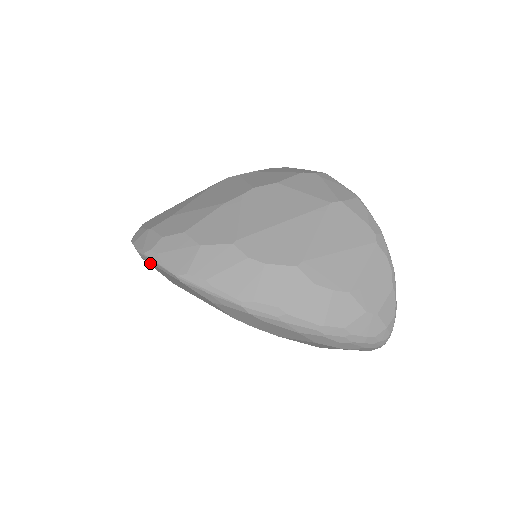
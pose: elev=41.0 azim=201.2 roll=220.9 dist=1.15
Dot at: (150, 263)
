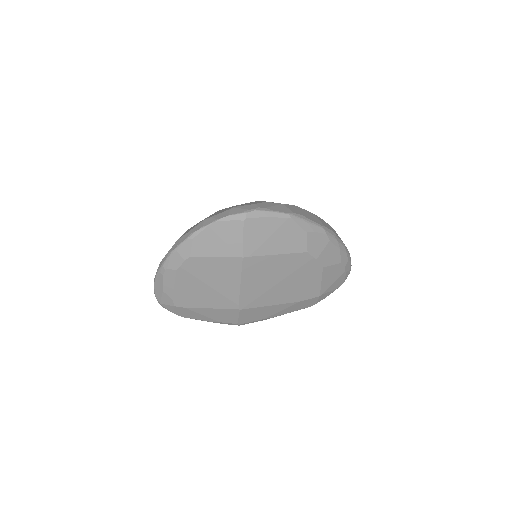
Dot at: (255, 220)
